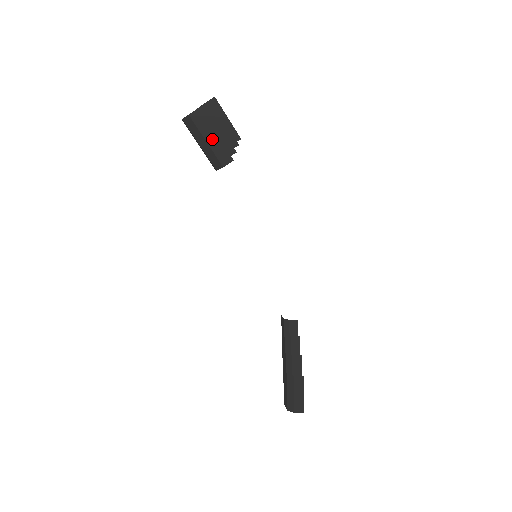
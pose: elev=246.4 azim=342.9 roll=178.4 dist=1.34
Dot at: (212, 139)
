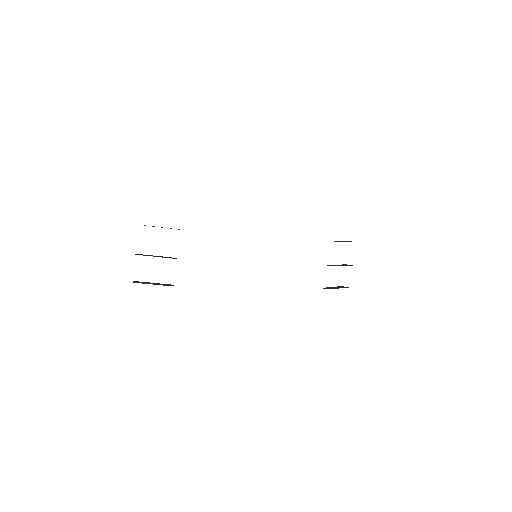
Dot at: occluded
